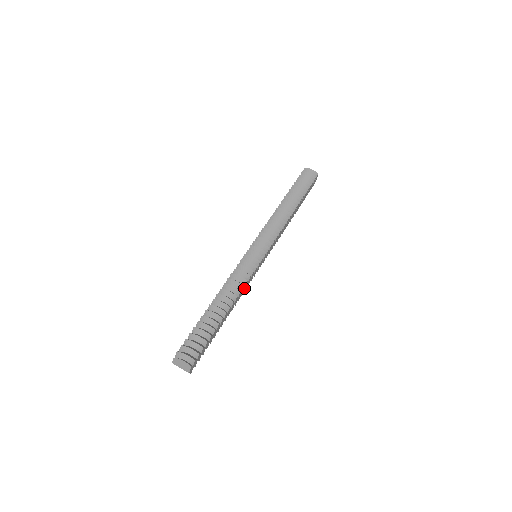
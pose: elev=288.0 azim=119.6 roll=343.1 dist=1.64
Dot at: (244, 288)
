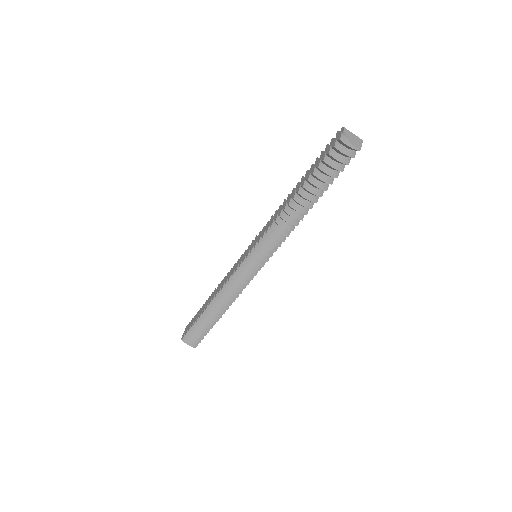
Dot at: occluded
